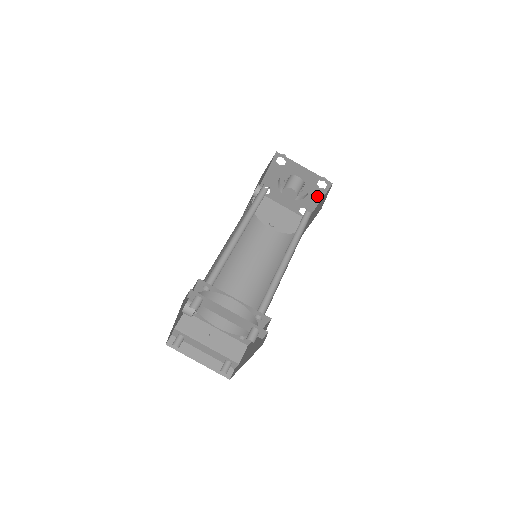
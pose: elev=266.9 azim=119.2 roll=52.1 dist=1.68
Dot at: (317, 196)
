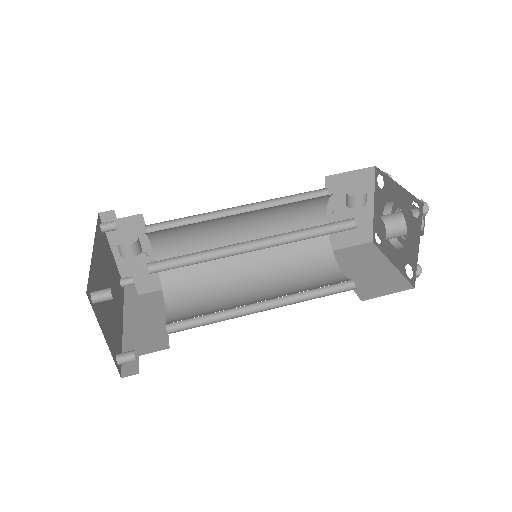
Dot at: (397, 261)
